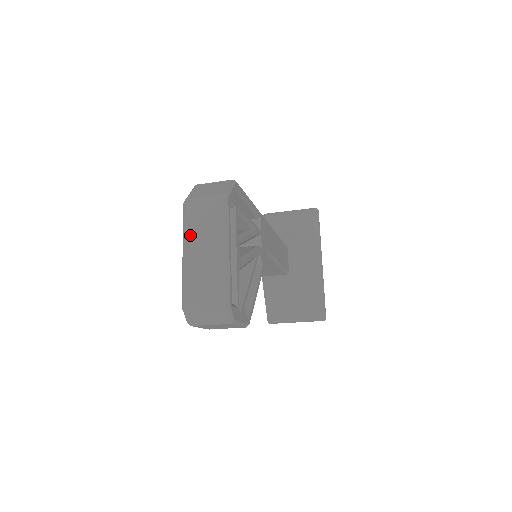
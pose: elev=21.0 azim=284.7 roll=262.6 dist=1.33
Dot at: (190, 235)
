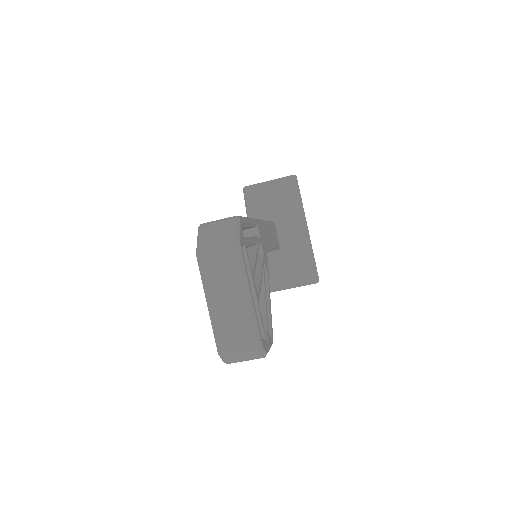
Dot at: (211, 286)
